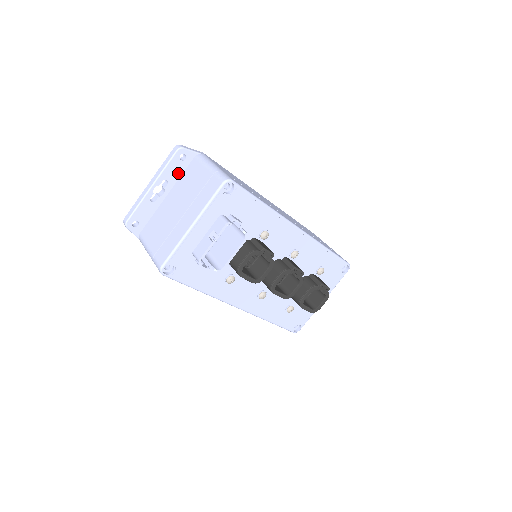
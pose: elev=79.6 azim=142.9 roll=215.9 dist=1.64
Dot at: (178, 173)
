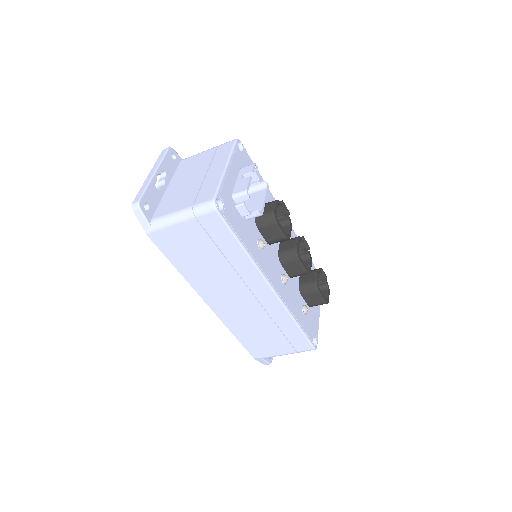
Dot at: (172, 170)
